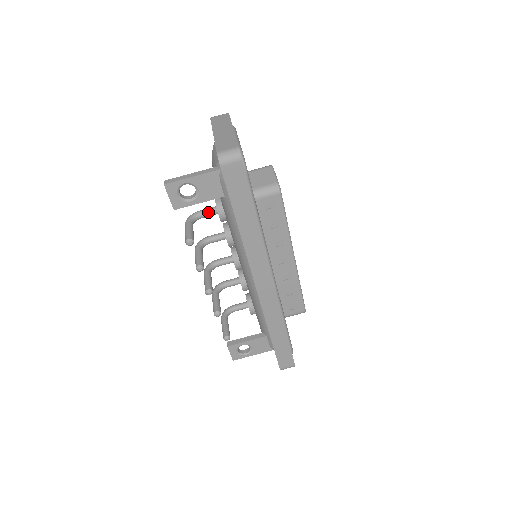
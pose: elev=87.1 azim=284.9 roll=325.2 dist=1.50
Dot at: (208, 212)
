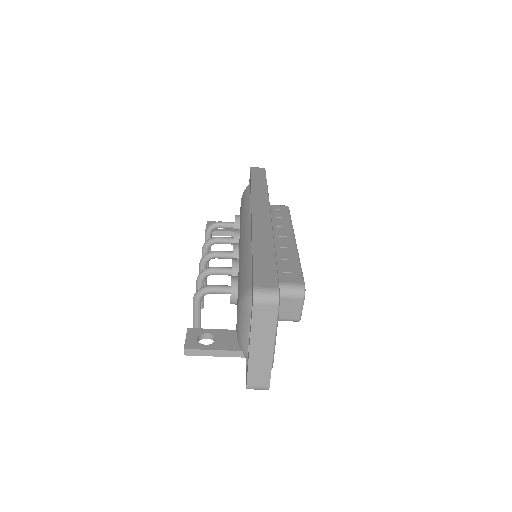
Dot at: occluded
